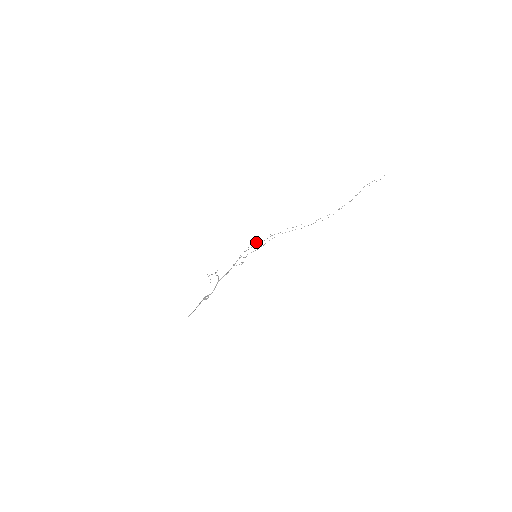
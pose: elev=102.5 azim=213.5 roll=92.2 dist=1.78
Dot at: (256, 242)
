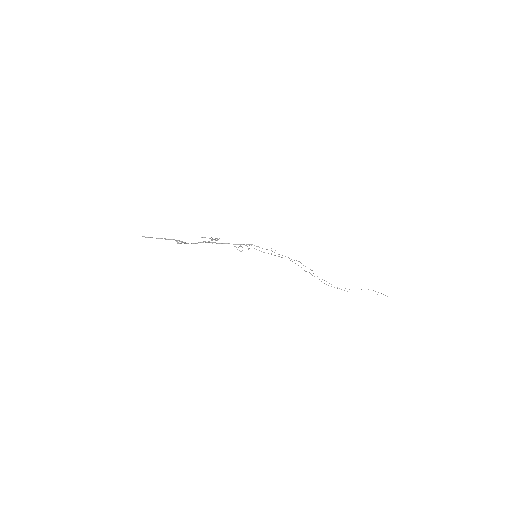
Dot at: (271, 248)
